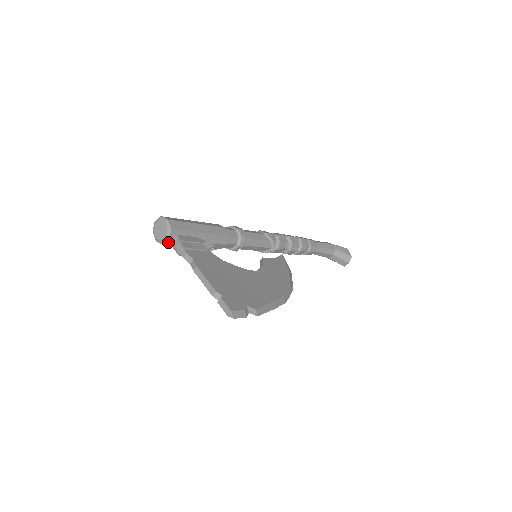
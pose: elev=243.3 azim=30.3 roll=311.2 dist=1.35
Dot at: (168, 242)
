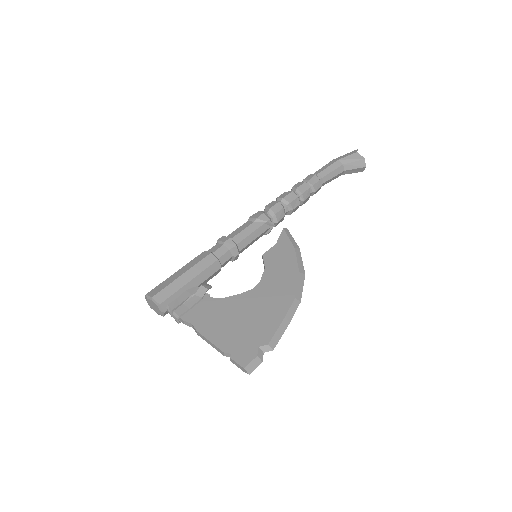
Dot at: (166, 313)
